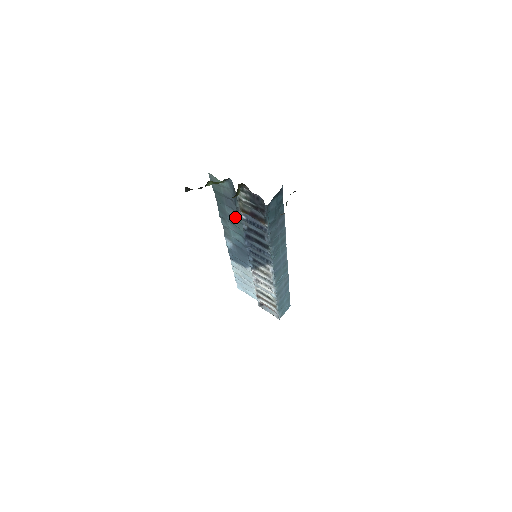
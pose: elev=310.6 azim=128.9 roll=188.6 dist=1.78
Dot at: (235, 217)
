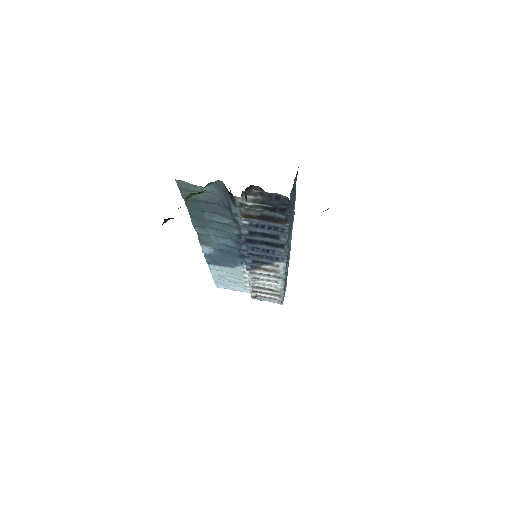
Dot at: (223, 222)
